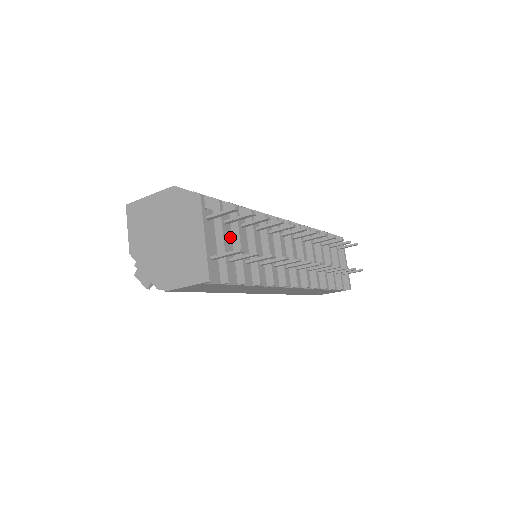
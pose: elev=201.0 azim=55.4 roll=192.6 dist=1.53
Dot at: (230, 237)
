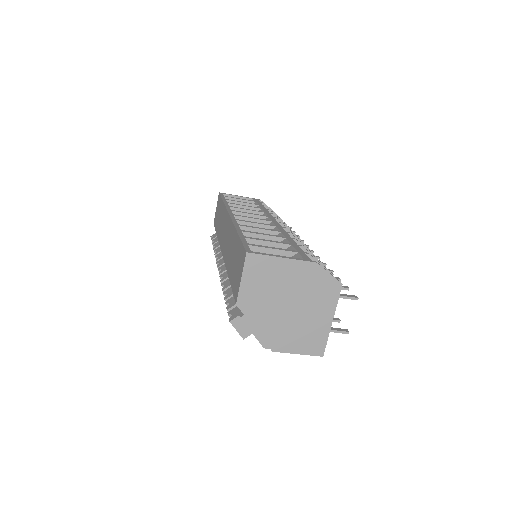
Dot at: occluded
